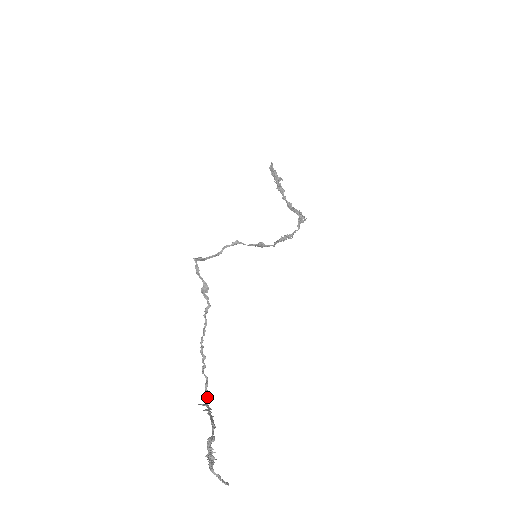
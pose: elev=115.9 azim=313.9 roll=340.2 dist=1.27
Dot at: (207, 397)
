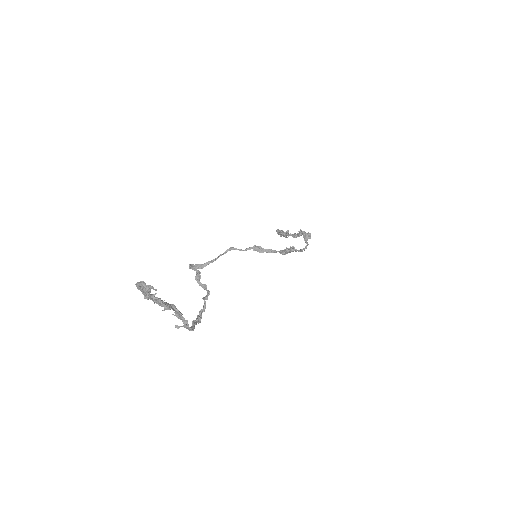
Dot at: (192, 328)
